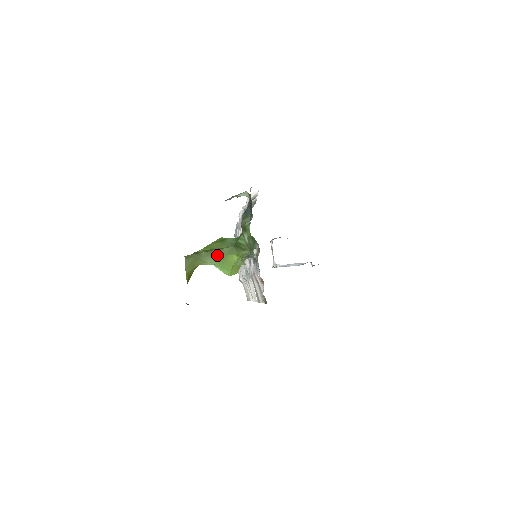
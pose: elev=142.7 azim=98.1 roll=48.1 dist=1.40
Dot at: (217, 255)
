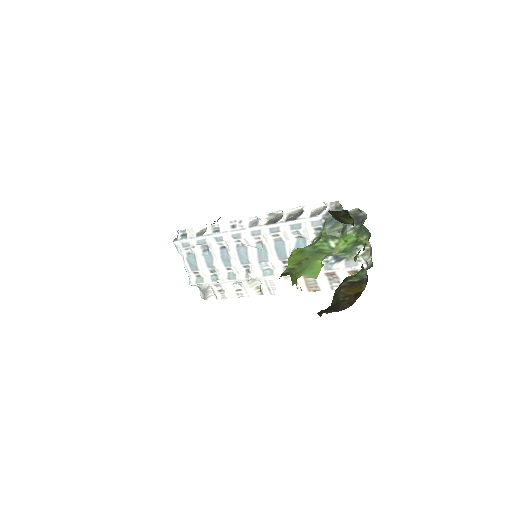
Dot at: (306, 265)
